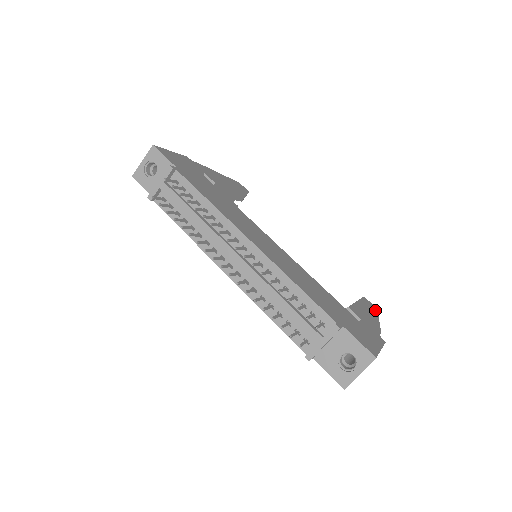
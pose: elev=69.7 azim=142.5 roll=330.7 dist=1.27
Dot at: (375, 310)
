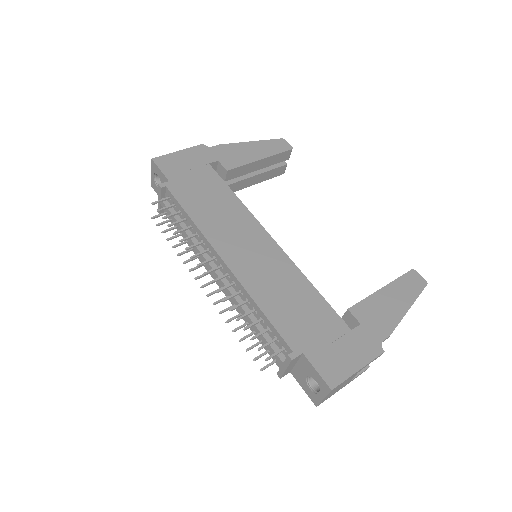
Dot at: (418, 289)
